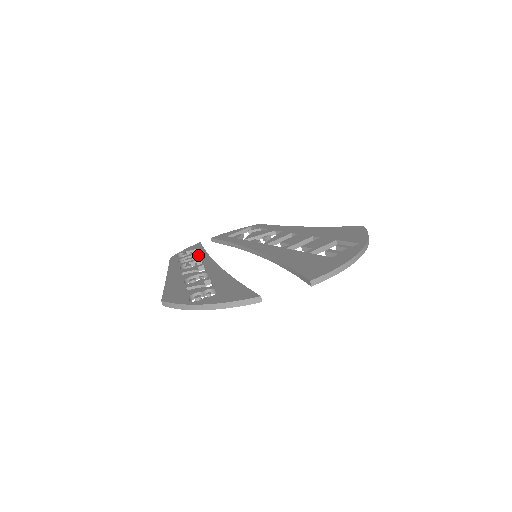
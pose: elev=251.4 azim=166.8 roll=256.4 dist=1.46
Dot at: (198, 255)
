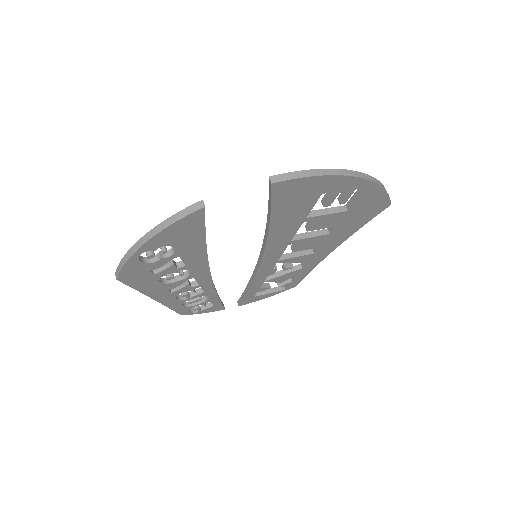
Dot at: occluded
